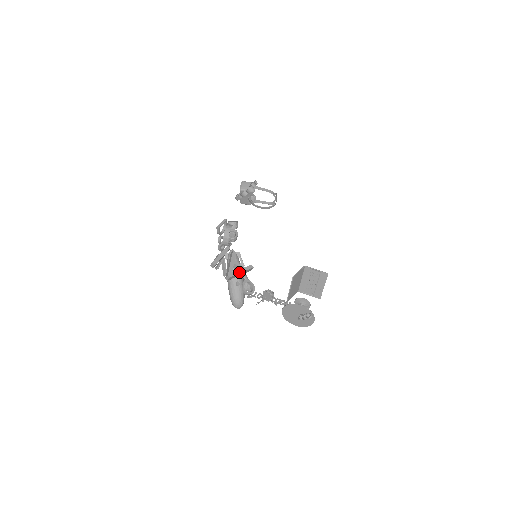
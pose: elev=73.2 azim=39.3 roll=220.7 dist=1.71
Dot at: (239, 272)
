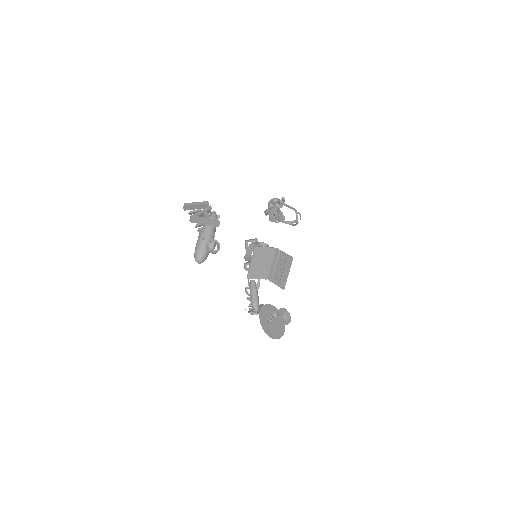
Dot at: (203, 219)
